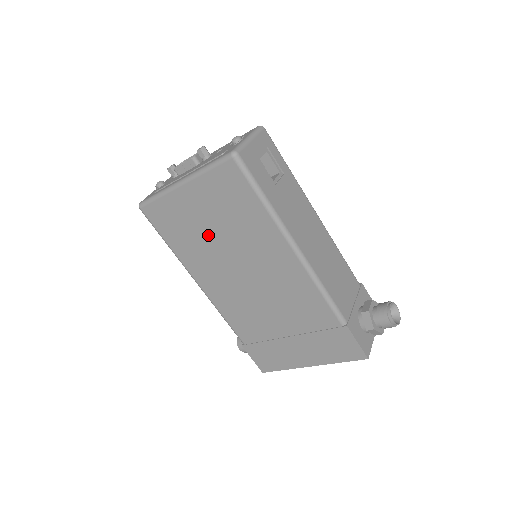
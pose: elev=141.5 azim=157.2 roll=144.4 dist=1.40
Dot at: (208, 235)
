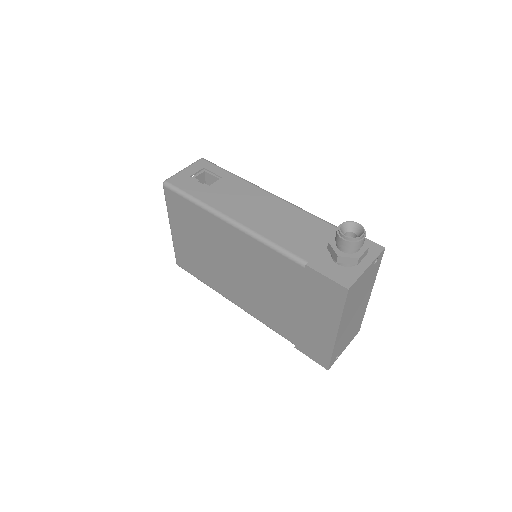
Dot at: (203, 255)
